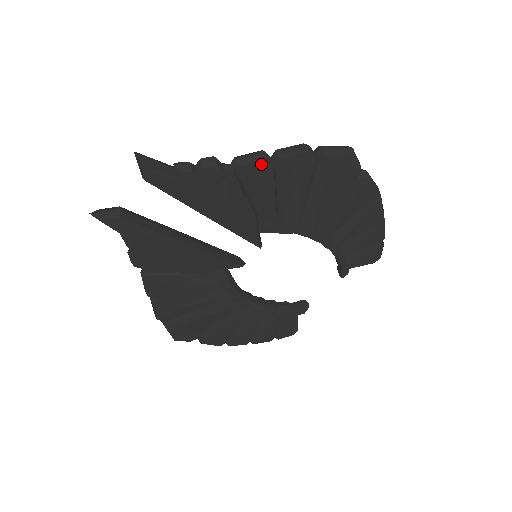
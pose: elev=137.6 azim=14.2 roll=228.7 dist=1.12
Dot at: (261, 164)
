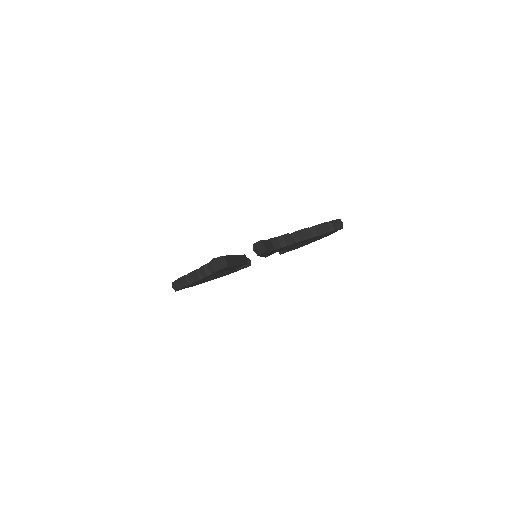
Dot at: (308, 239)
